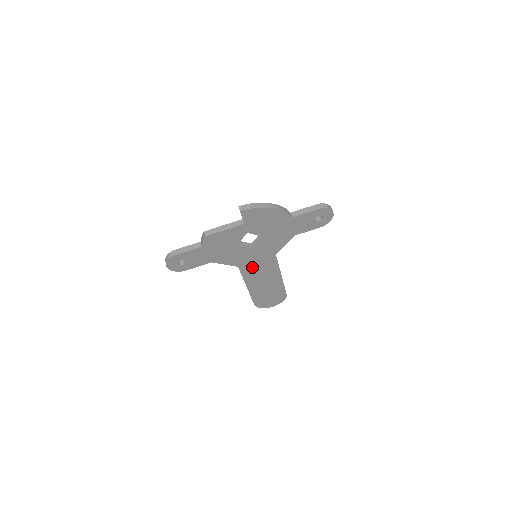
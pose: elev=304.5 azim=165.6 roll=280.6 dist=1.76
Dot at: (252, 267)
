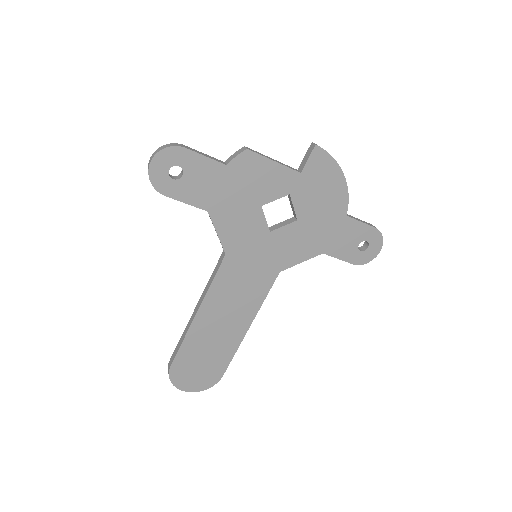
Dot at: (237, 272)
